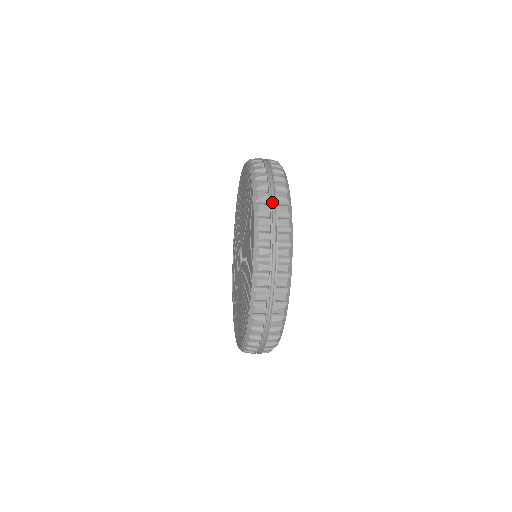
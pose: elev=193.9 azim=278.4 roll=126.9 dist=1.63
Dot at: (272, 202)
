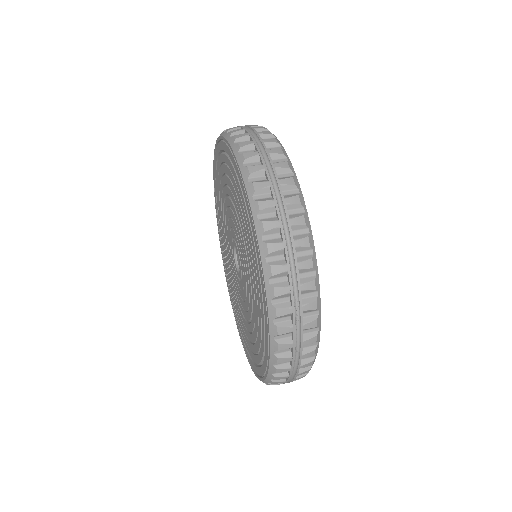
Dot at: occluded
